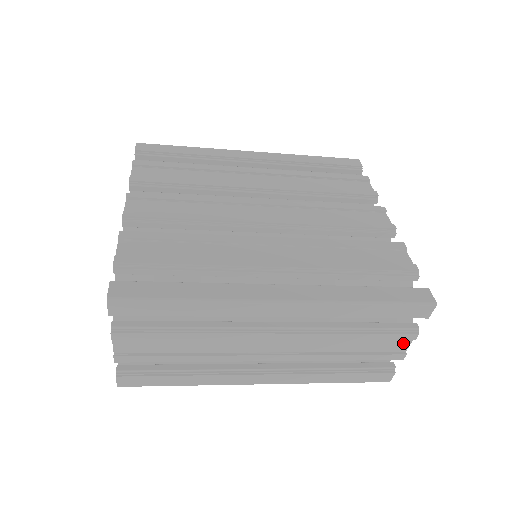
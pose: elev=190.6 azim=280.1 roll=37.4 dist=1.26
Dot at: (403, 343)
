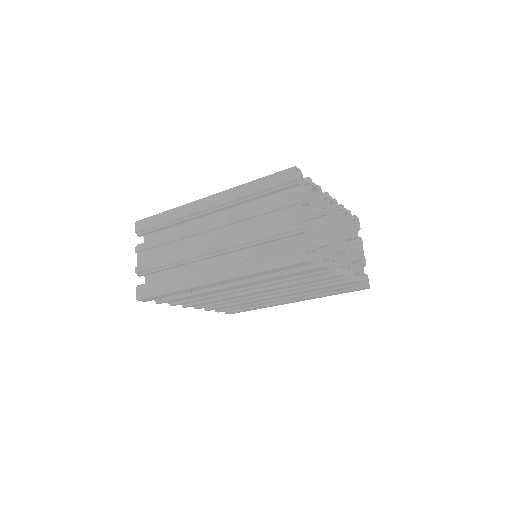
Dot at: (295, 212)
